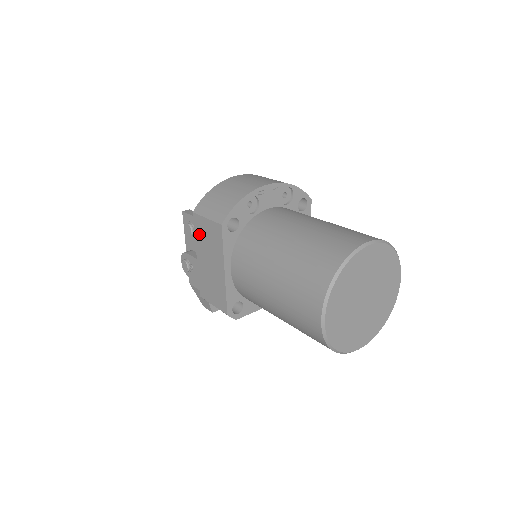
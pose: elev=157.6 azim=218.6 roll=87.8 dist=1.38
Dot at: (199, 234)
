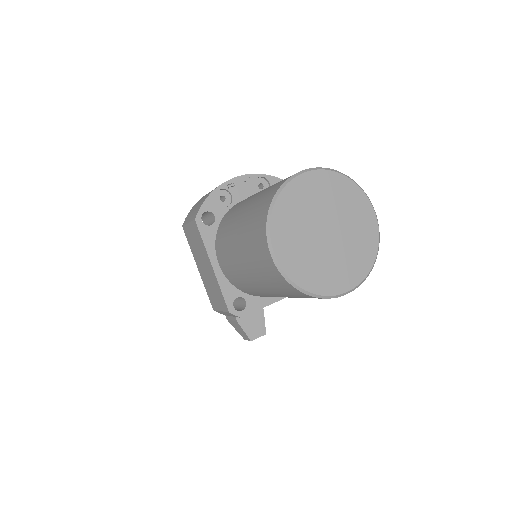
Dot at: (191, 244)
